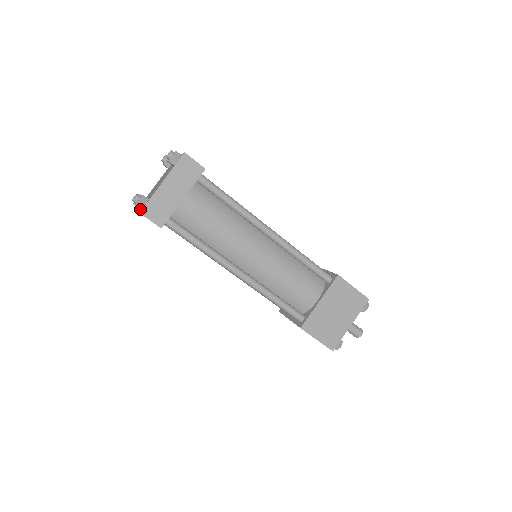
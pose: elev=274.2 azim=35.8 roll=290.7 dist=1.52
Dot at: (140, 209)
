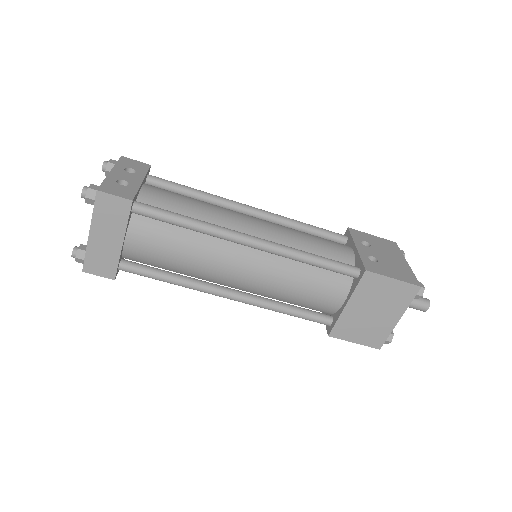
Dot at: occluded
